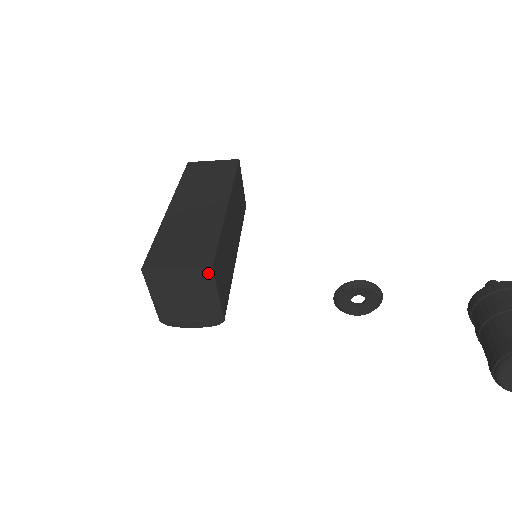
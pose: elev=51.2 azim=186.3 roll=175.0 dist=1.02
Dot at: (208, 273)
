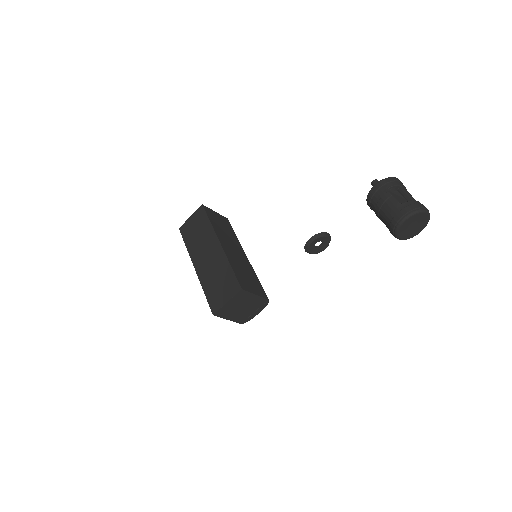
Dot at: (242, 292)
